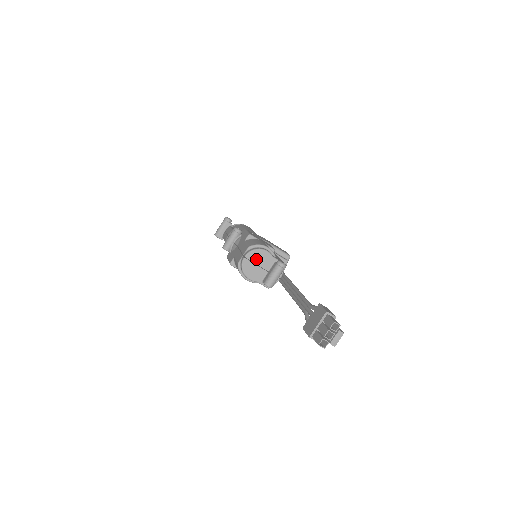
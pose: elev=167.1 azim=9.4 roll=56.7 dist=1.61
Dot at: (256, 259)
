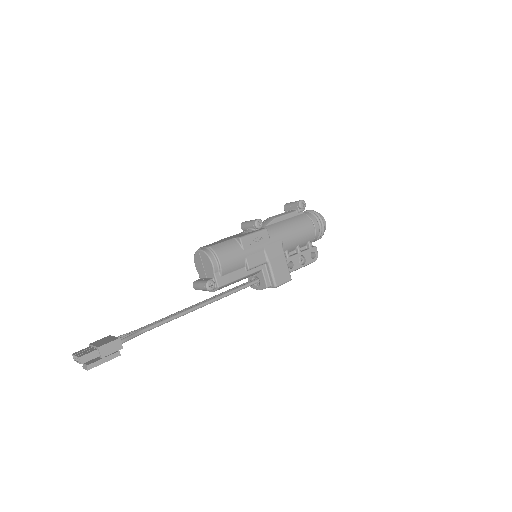
Dot at: (204, 260)
